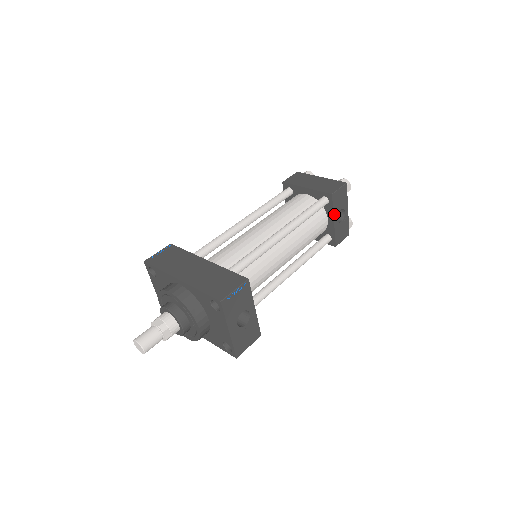
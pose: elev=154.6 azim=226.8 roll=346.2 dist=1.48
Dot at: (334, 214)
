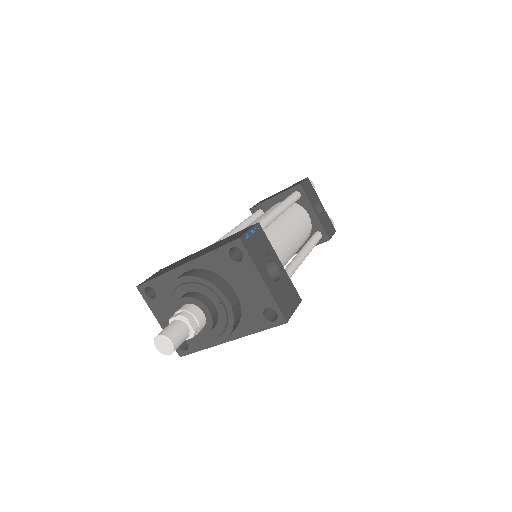
Dot at: (311, 204)
